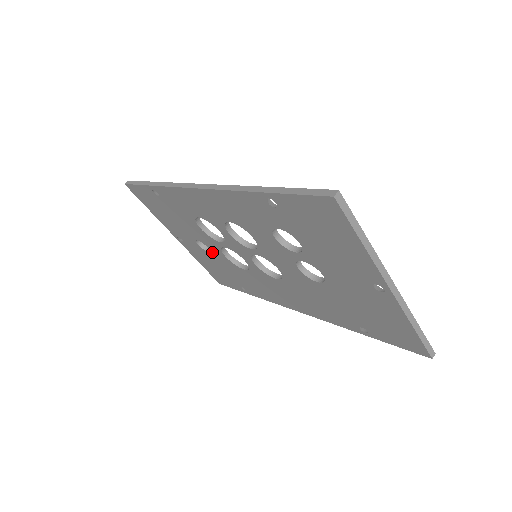
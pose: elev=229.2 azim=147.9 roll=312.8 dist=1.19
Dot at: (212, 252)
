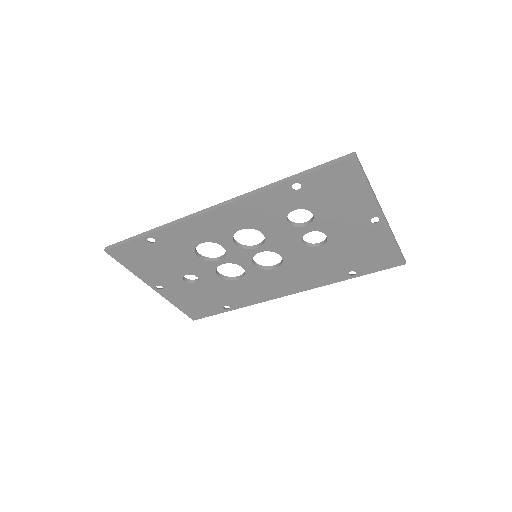
Dot at: (201, 280)
